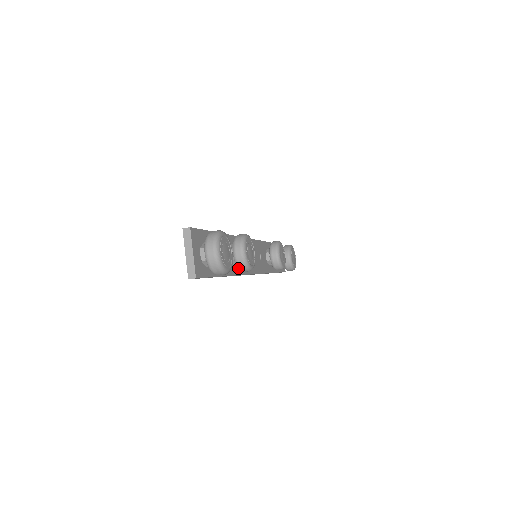
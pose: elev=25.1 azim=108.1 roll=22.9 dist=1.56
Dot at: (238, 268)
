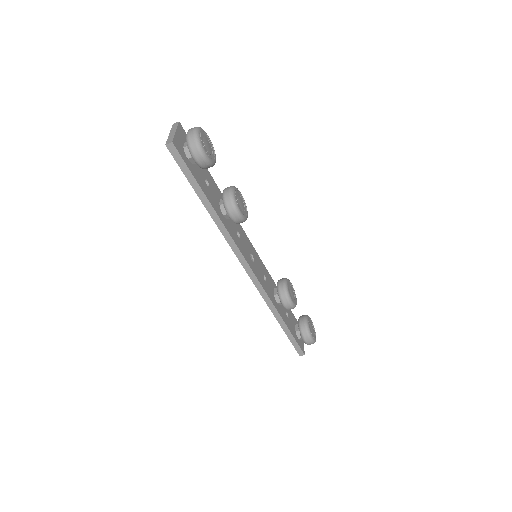
Dot at: (225, 207)
